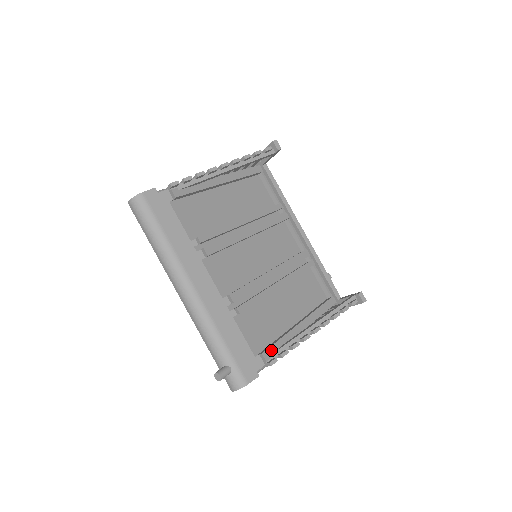
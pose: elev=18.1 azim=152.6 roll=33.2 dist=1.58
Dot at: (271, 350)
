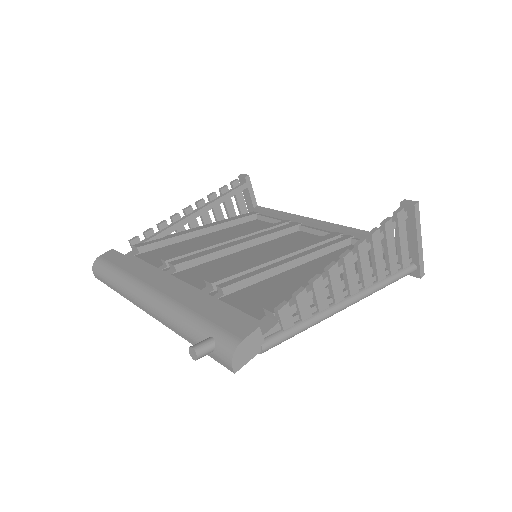
Dot at: occluded
